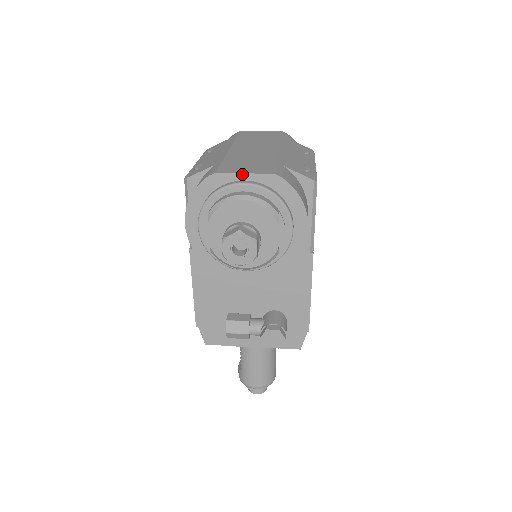
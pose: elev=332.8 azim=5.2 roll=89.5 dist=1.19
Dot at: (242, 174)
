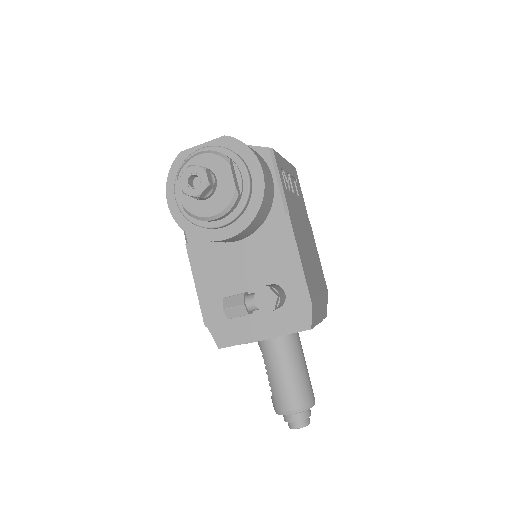
Dot at: (201, 145)
